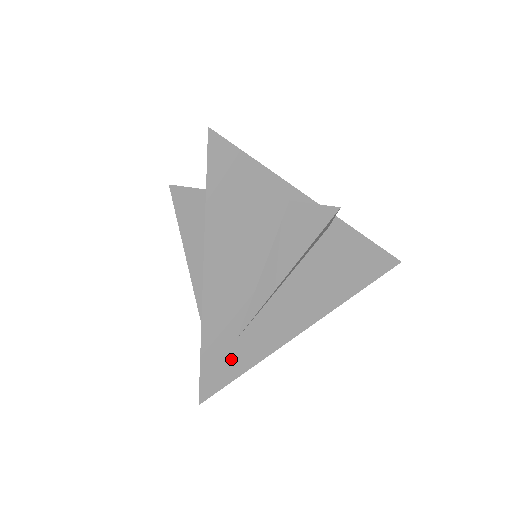
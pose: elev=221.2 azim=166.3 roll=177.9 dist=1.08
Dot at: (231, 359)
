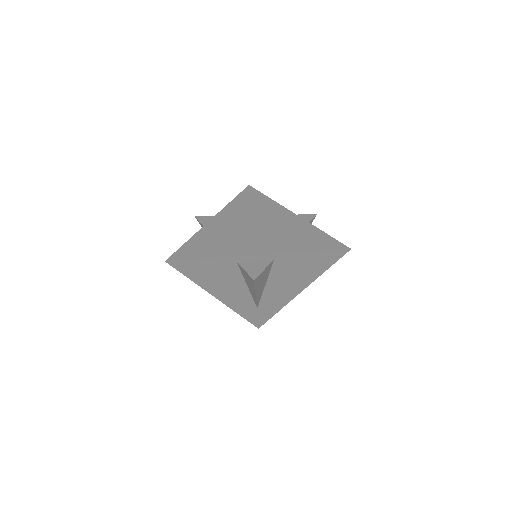
Dot at: (261, 314)
